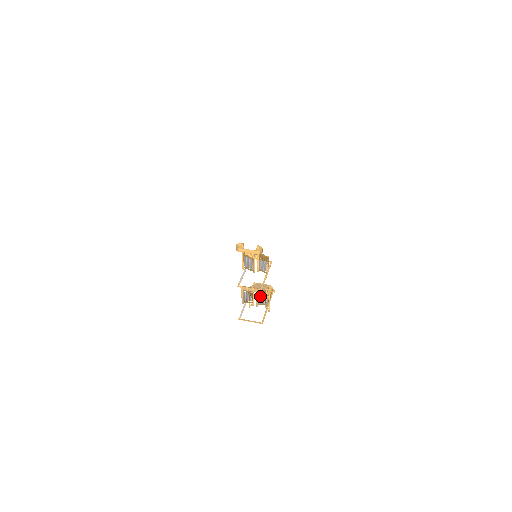
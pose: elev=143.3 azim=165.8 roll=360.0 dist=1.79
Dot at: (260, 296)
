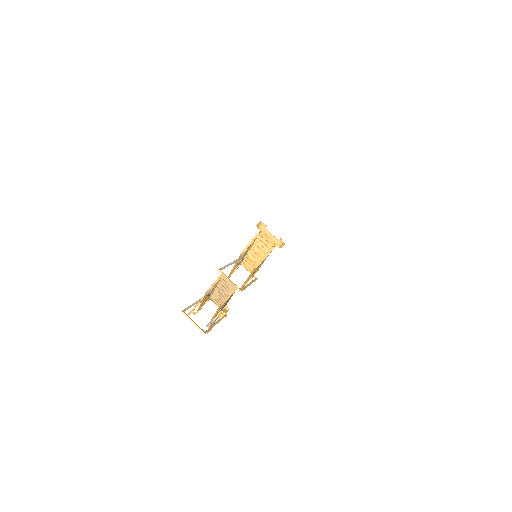
Dot at: occluded
